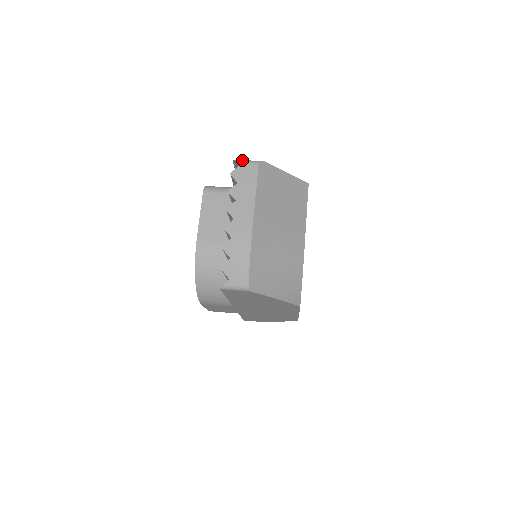
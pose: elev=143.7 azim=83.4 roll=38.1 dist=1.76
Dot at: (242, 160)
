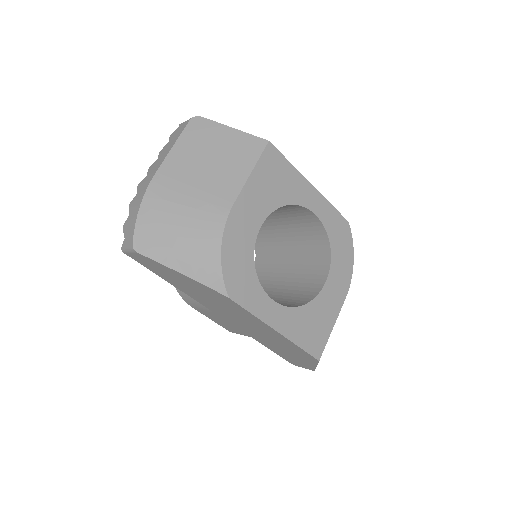
Dot at: occluded
